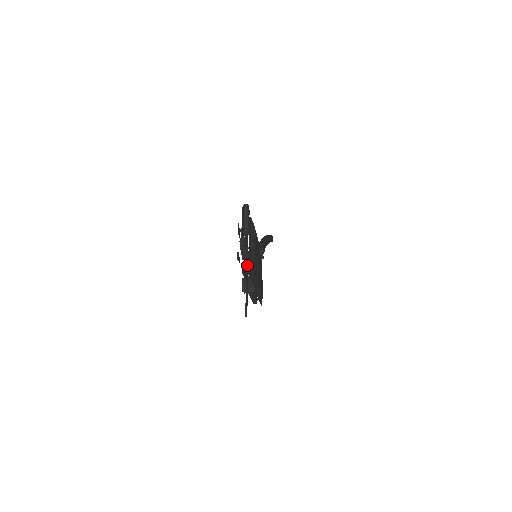
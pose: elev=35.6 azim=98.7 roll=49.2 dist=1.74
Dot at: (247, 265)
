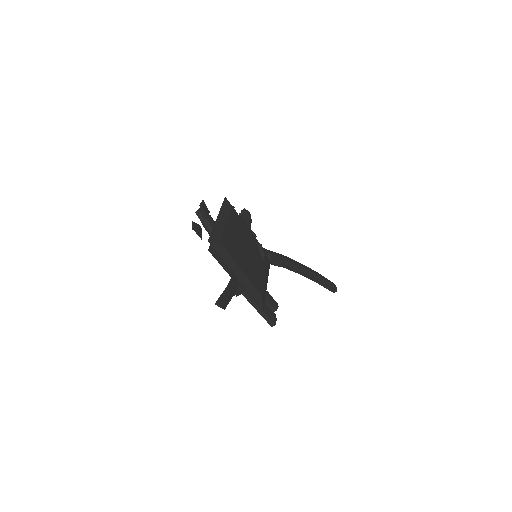
Dot at: occluded
